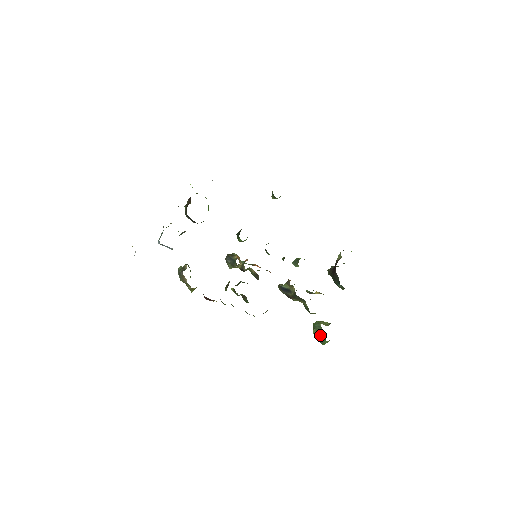
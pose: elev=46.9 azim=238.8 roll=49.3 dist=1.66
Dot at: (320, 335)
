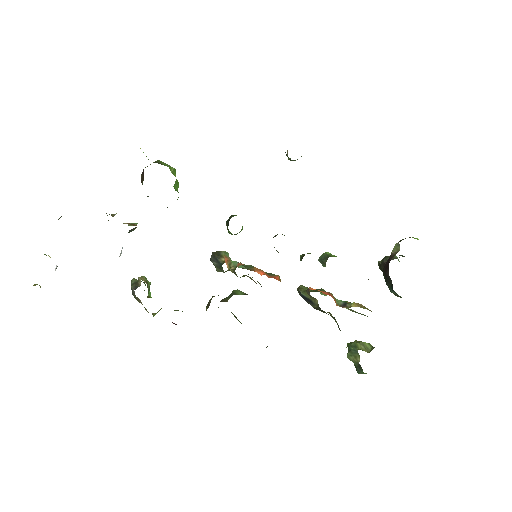
Dot at: (356, 363)
